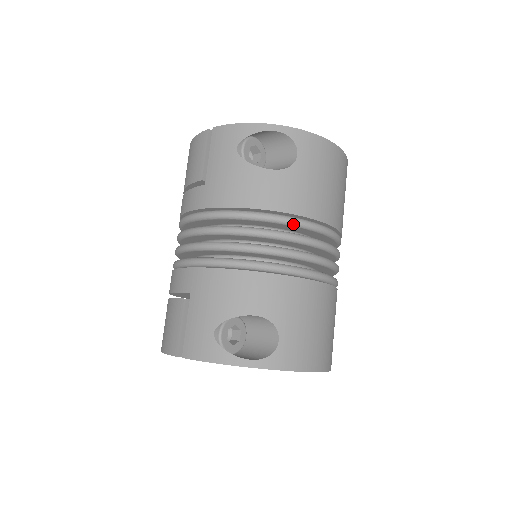
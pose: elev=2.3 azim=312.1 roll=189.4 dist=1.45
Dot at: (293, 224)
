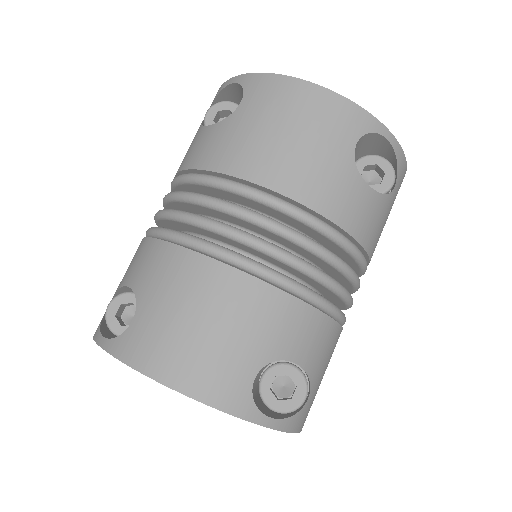
Dot at: (206, 183)
